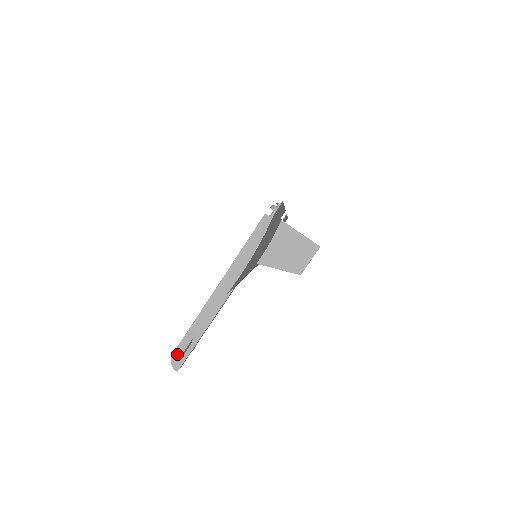
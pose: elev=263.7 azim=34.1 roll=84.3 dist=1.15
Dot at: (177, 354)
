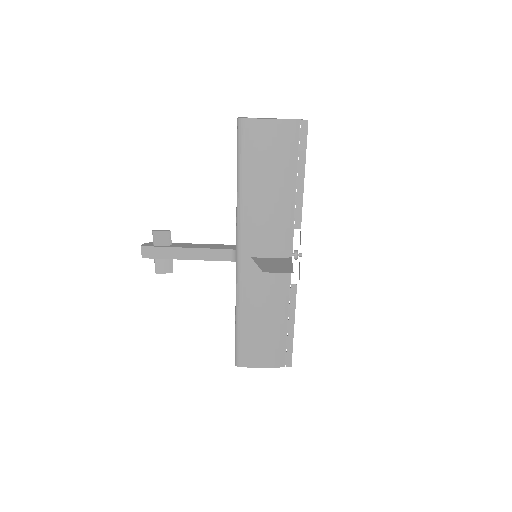
Dot at: occluded
